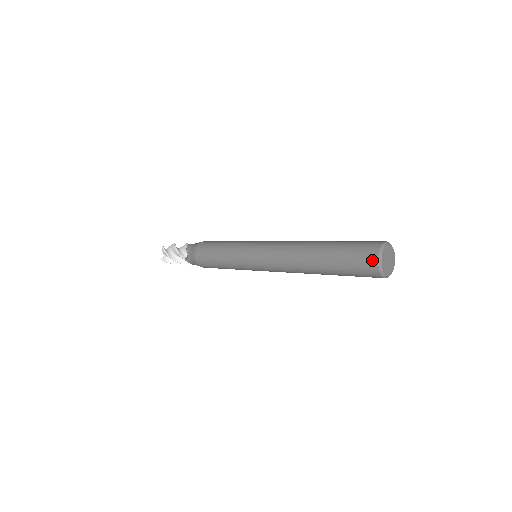
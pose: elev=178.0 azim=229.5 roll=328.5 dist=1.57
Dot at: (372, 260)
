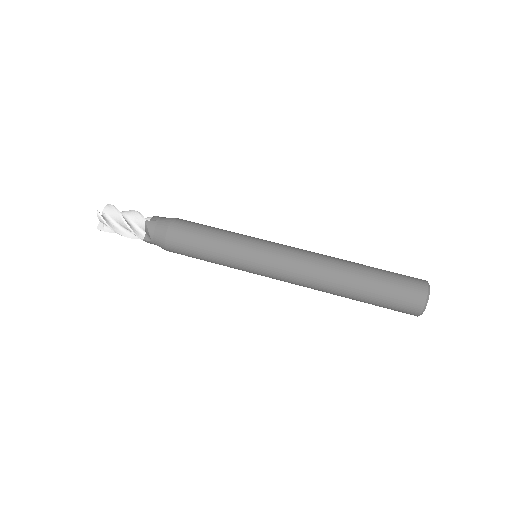
Dot at: (416, 308)
